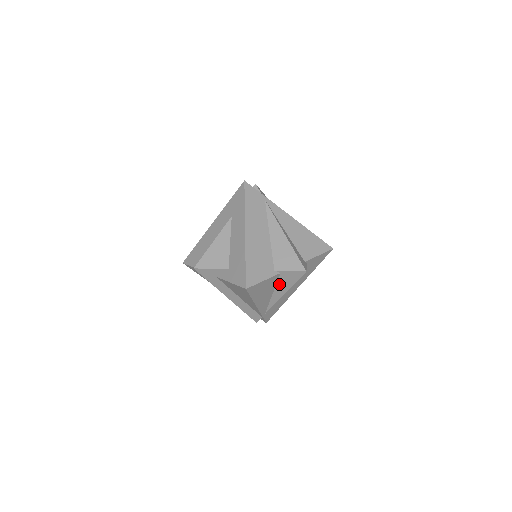
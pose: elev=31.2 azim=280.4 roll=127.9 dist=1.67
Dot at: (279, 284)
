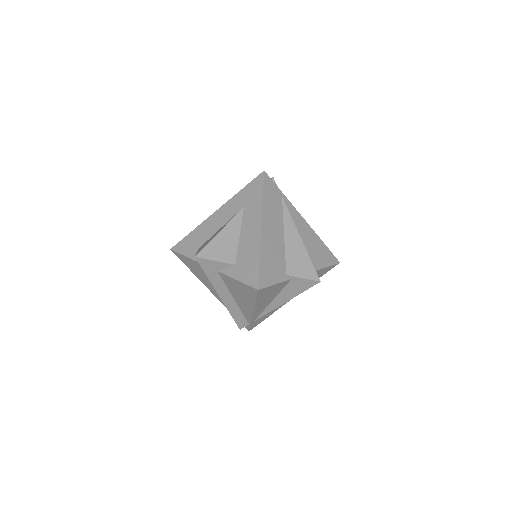
Dot at: (284, 291)
